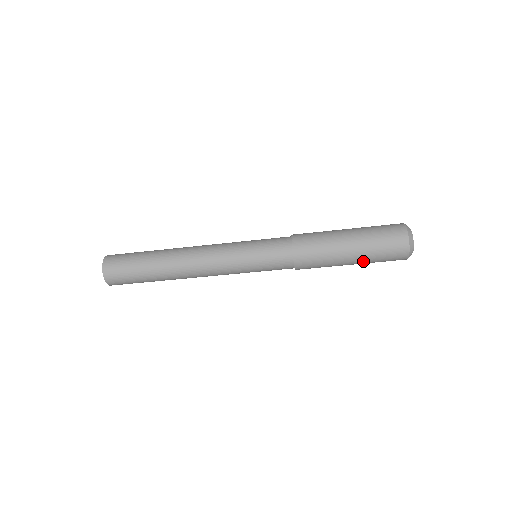
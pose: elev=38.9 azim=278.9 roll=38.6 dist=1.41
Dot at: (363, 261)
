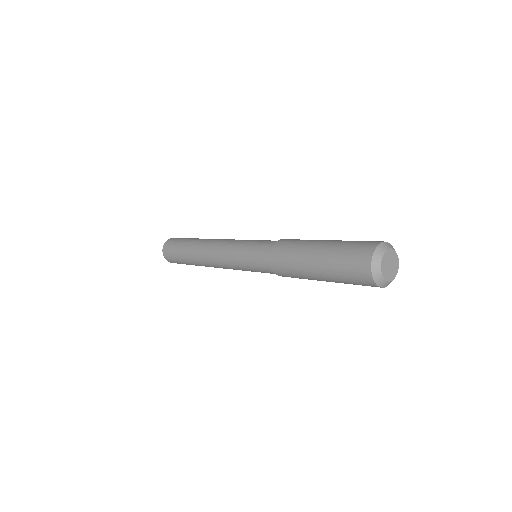
Dot at: (331, 279)
